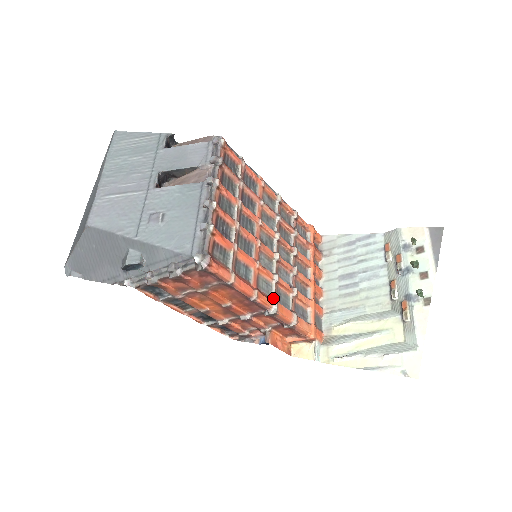
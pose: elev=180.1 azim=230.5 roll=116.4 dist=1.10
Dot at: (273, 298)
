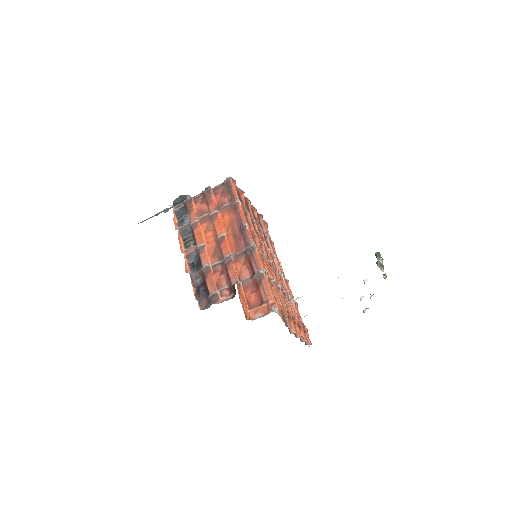
Dot at: occluded
